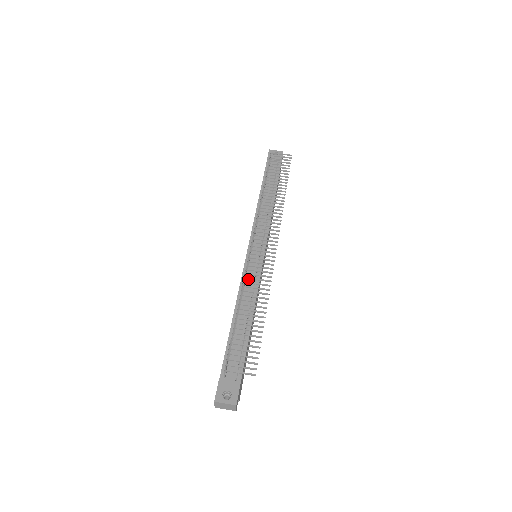
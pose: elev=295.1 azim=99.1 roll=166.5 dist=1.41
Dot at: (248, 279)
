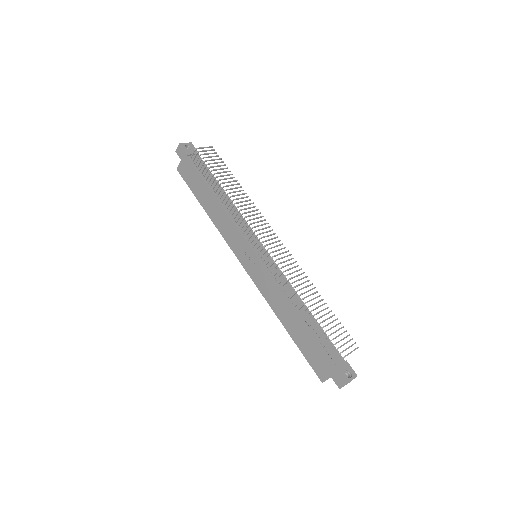
Dot at: (278, 279)
